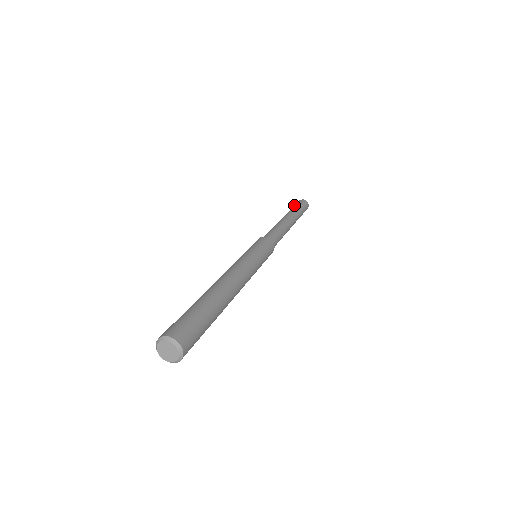
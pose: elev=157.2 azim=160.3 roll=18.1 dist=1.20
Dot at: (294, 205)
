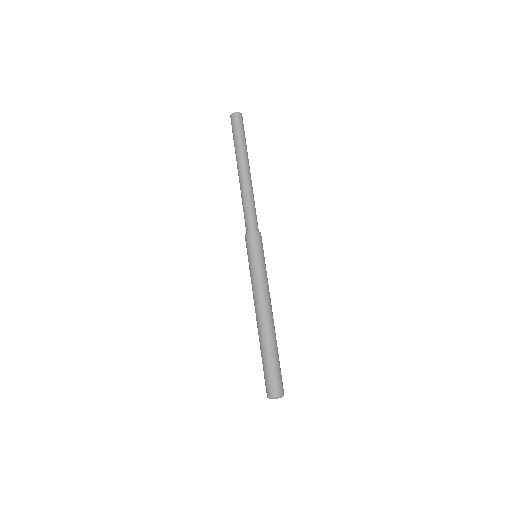
Dot at: (232, 132)
